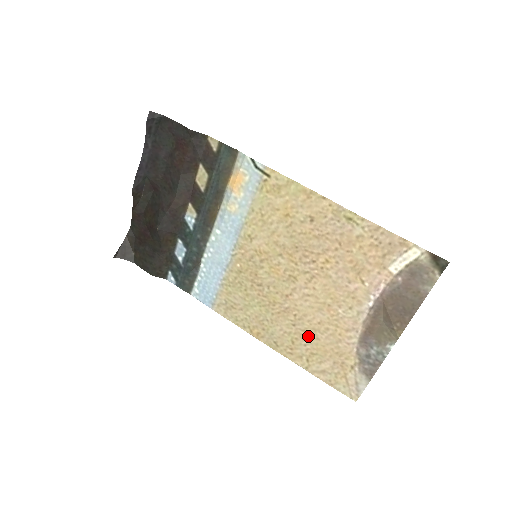
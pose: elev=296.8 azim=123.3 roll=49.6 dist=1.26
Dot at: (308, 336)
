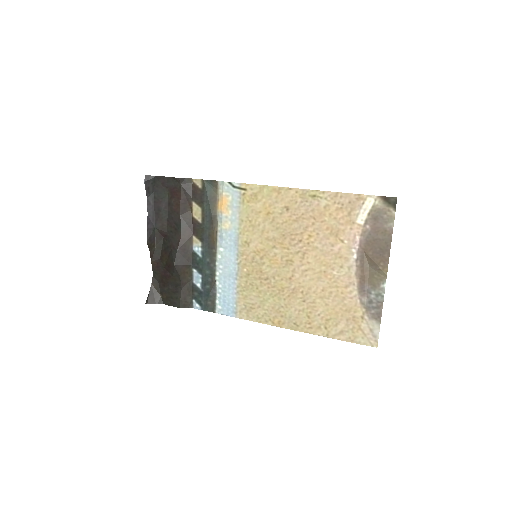
Dot at: (318, 306)
